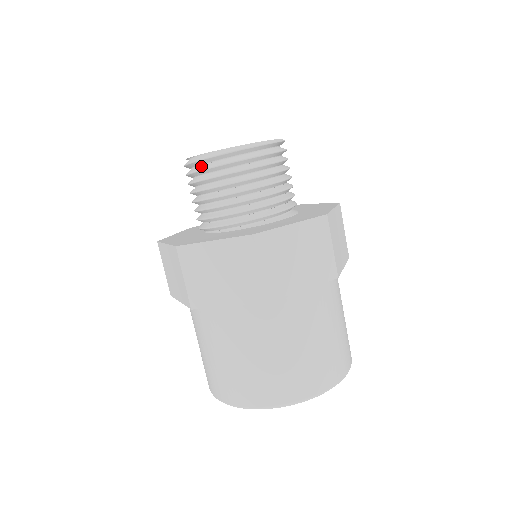
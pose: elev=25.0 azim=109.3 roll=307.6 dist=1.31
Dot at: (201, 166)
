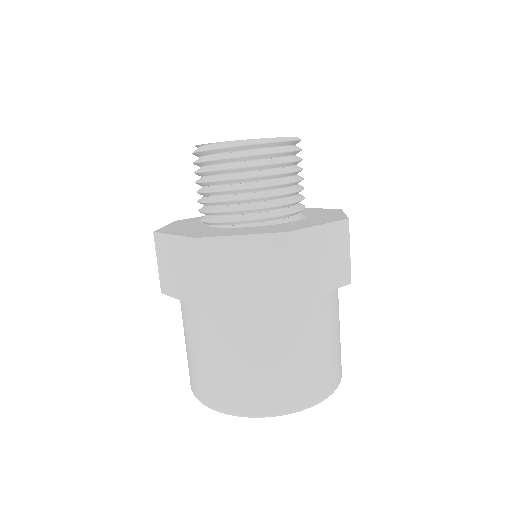
Dot at: (221, 154)
